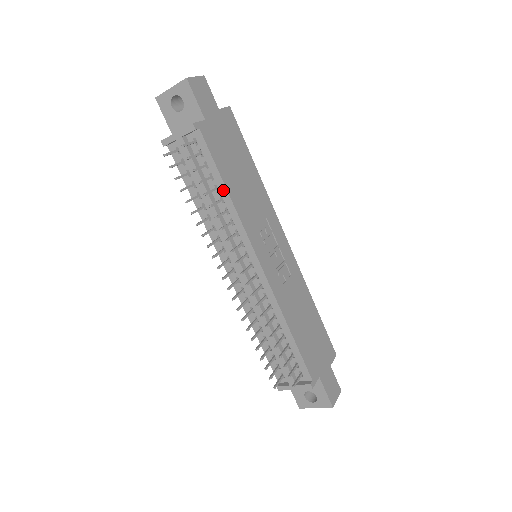
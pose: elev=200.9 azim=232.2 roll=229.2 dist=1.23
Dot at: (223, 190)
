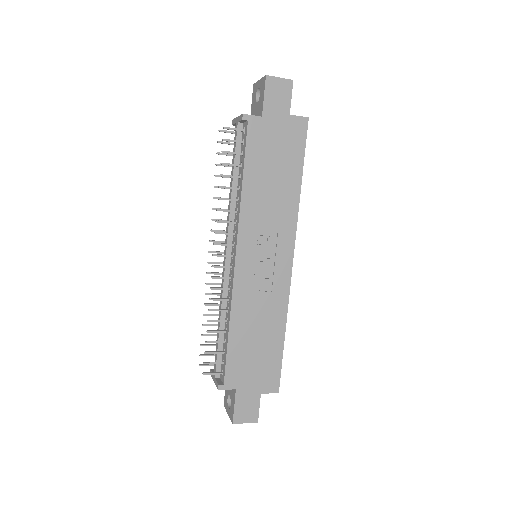
Dot at: (241, 181)
